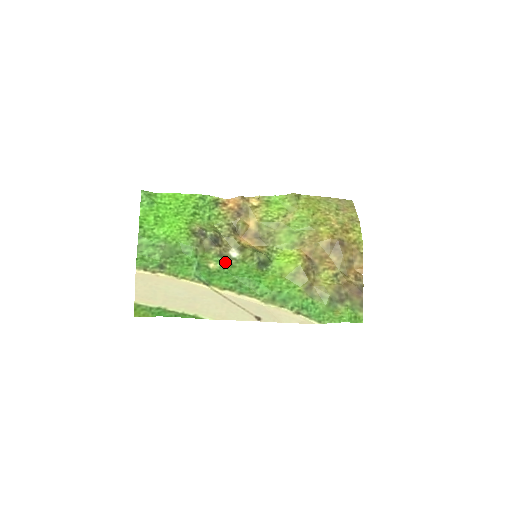
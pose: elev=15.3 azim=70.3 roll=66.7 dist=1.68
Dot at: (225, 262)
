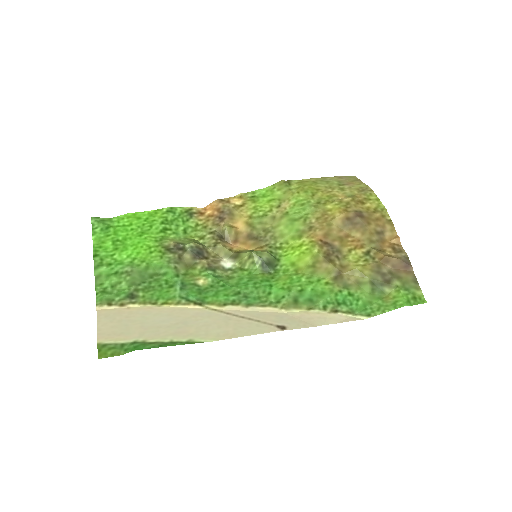
Dot at: (218, 275)
